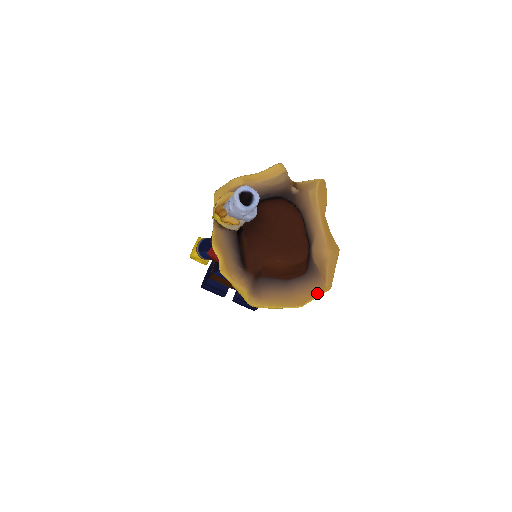
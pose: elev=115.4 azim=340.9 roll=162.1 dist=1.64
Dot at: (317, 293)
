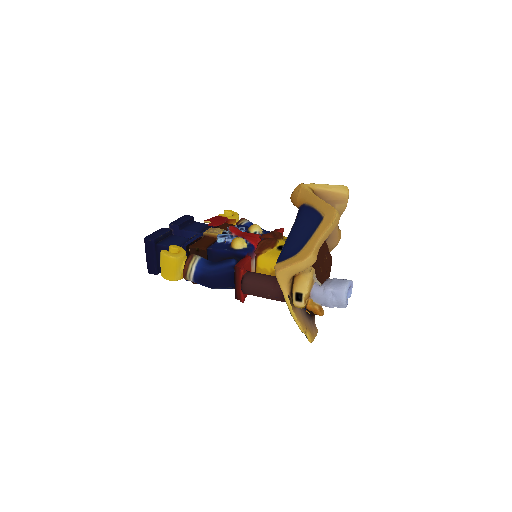
Dot at: occluded
